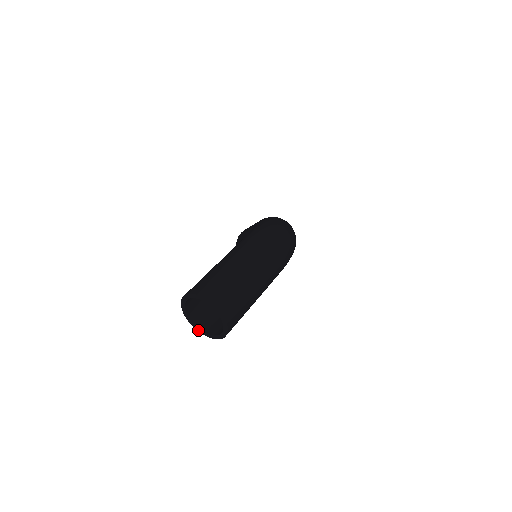
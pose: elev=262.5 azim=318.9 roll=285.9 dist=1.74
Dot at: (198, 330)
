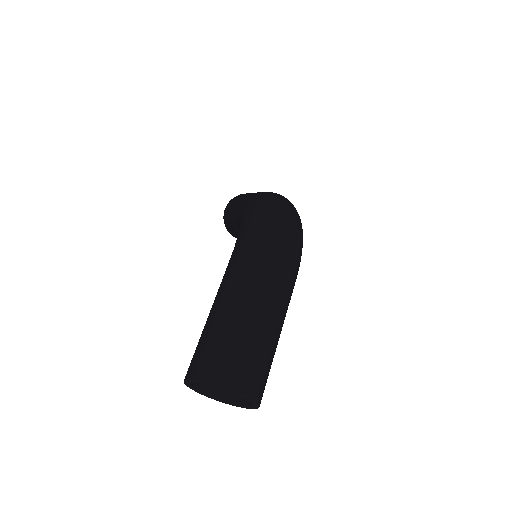
Dot at: (220, 401)
